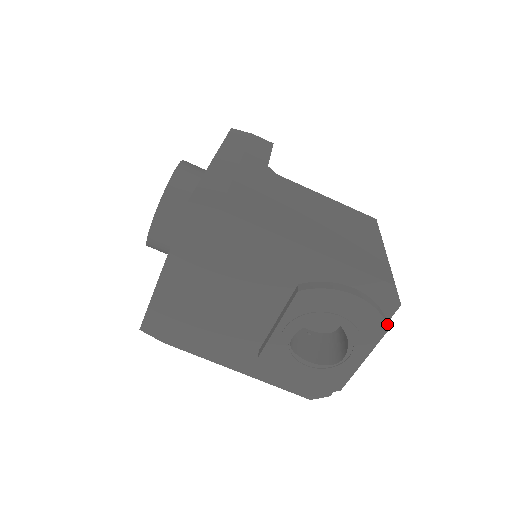
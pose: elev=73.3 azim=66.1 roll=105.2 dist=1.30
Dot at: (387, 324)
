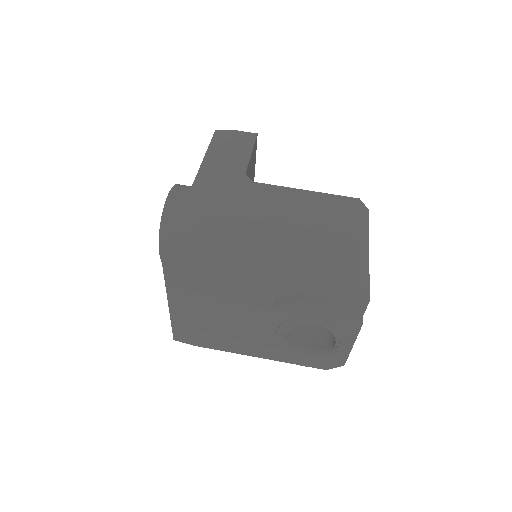
Dot at: (361, 318)
